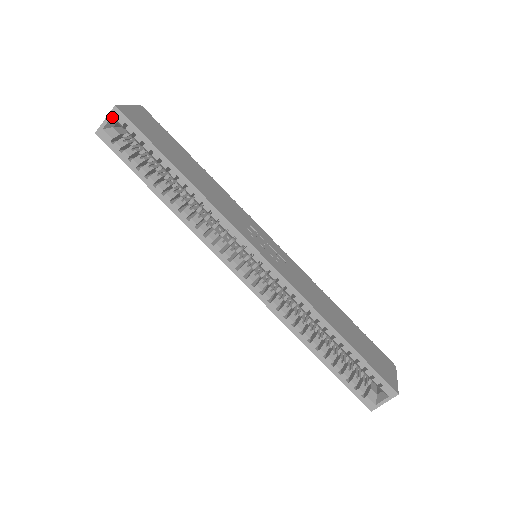
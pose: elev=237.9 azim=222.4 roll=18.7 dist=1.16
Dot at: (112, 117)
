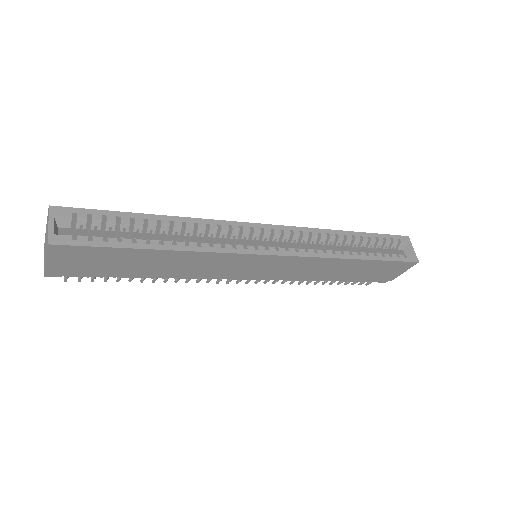
Dot at: (53, 219)
